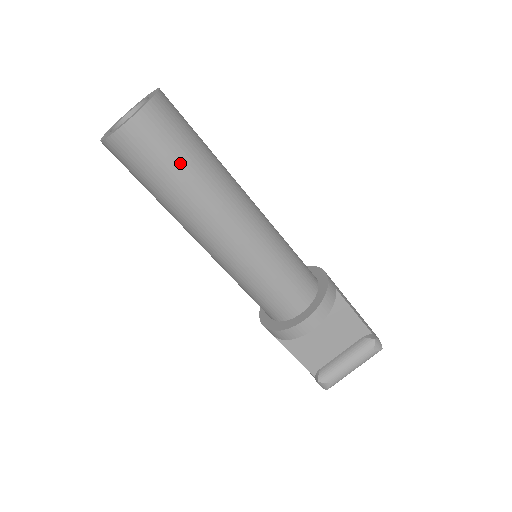
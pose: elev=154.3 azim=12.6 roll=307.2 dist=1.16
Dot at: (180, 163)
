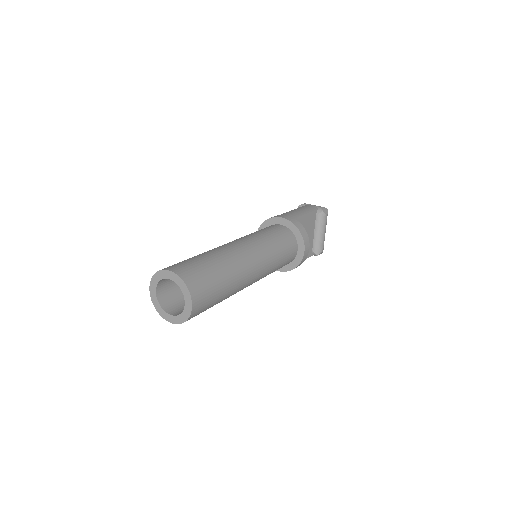
Dot at: (219, 284)
